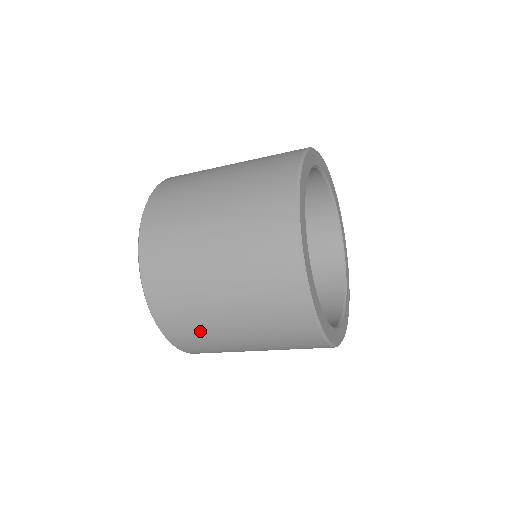
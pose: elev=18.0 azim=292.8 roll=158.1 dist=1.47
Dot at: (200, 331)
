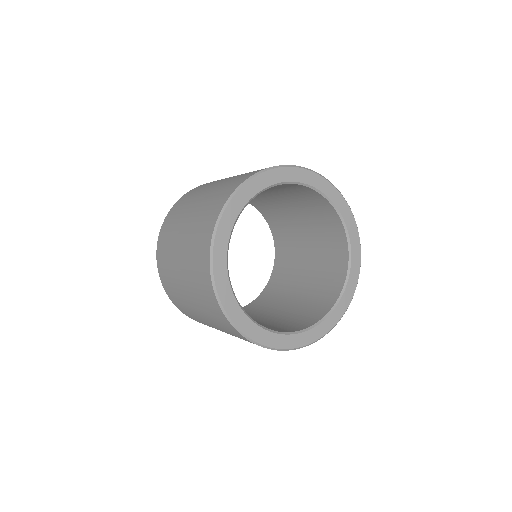
Dot at: occluded
